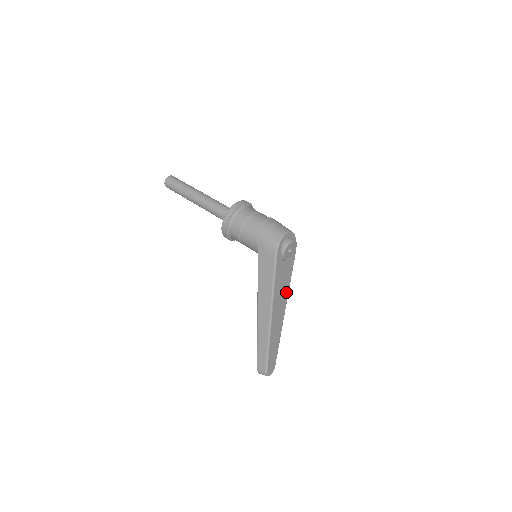
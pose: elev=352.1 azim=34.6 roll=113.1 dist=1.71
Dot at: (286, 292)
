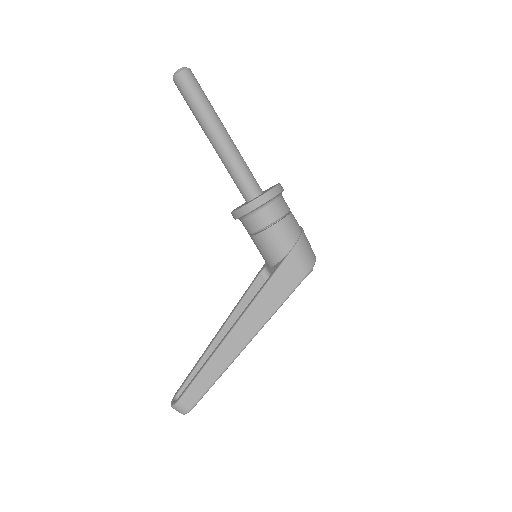
Dot at: occluded
